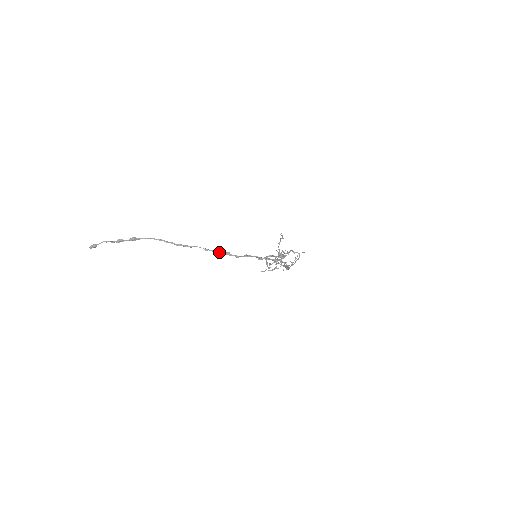
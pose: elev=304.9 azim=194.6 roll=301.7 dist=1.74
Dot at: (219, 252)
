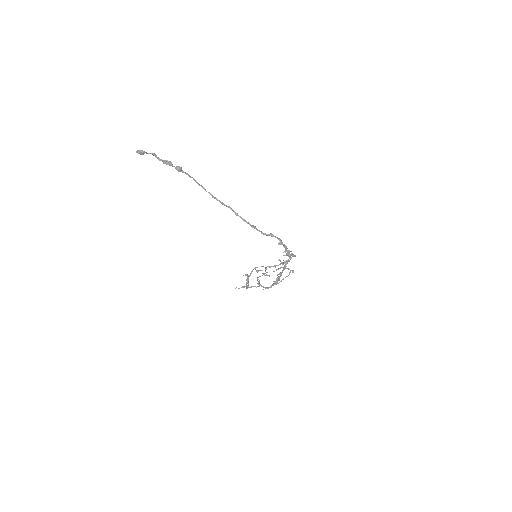
Dot at: (247, 222)
